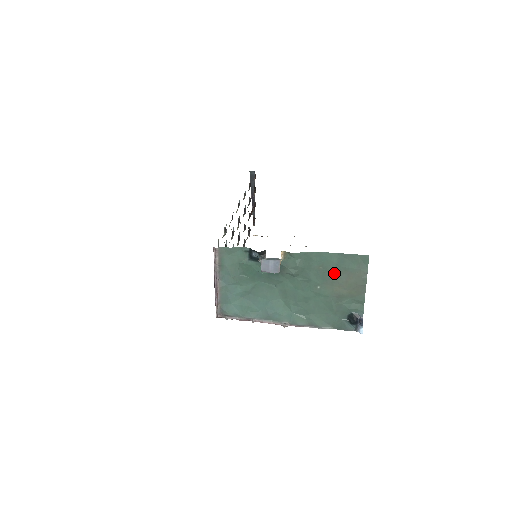
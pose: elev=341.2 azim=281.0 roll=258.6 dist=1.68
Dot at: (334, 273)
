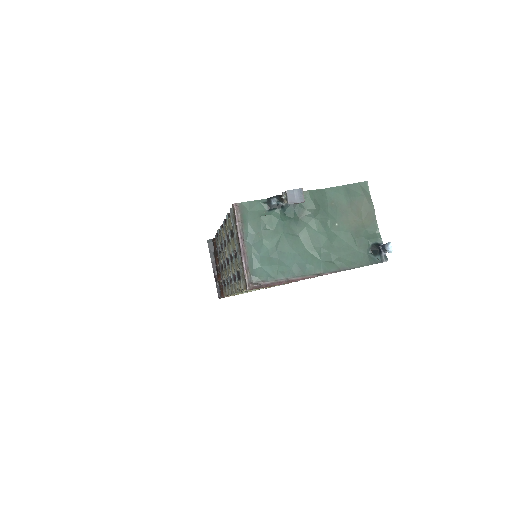
Dot at: (345, 206)
